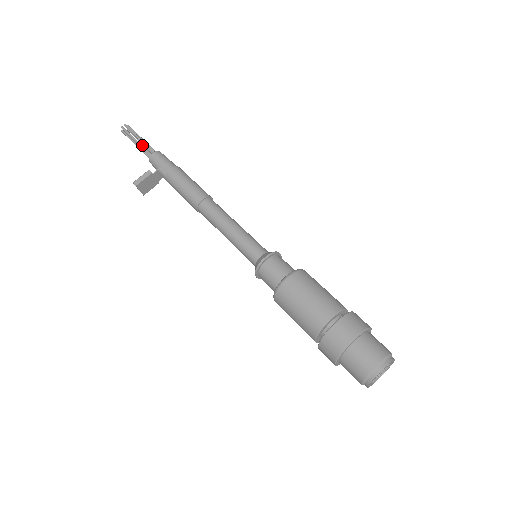
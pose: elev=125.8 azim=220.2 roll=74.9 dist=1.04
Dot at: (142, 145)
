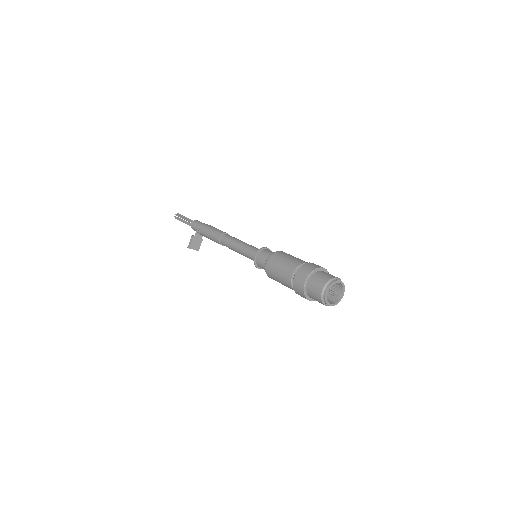
Dot at: (186, 222)
